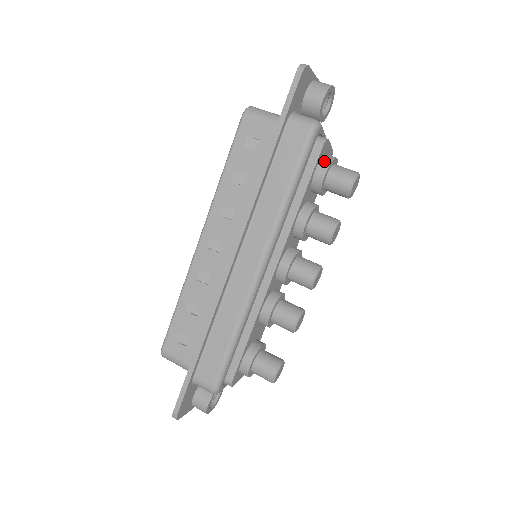
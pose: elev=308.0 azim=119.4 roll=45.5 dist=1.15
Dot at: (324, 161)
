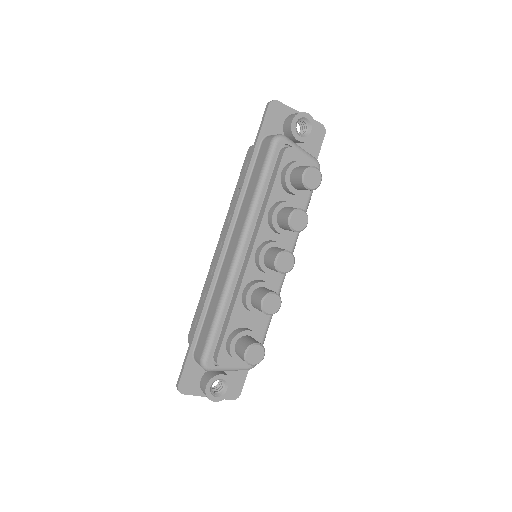
Dot at: (289, 164)
